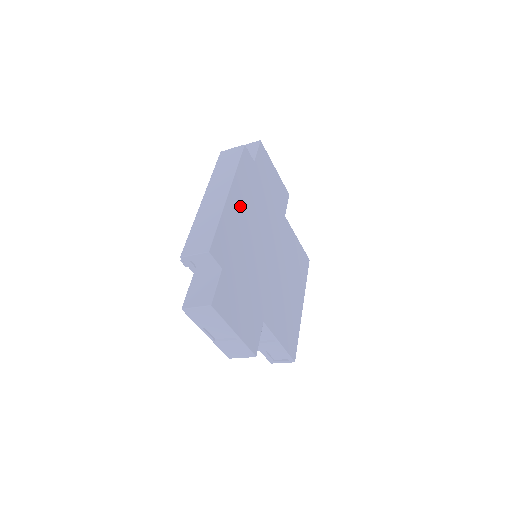
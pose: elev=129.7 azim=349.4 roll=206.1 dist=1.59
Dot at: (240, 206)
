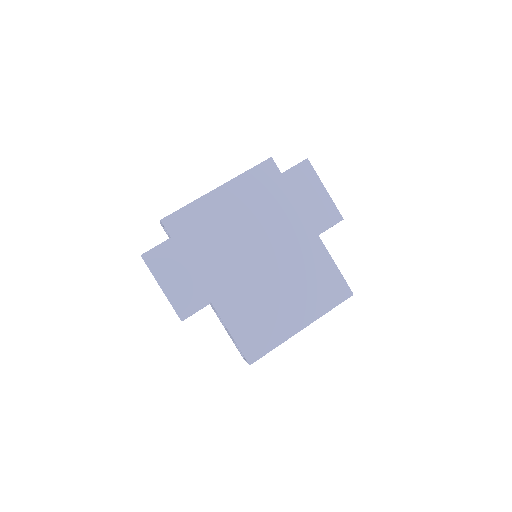
Dot at: (230, 202)
